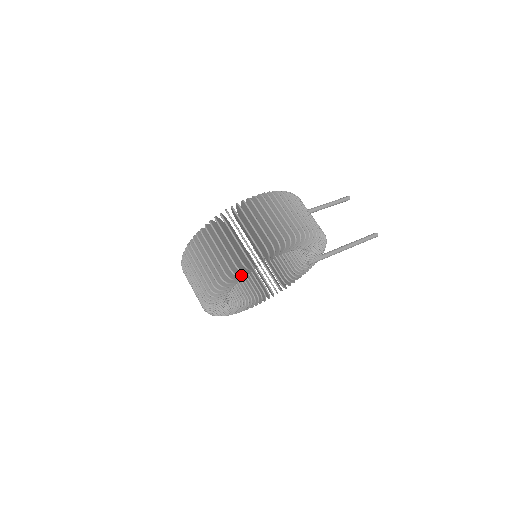
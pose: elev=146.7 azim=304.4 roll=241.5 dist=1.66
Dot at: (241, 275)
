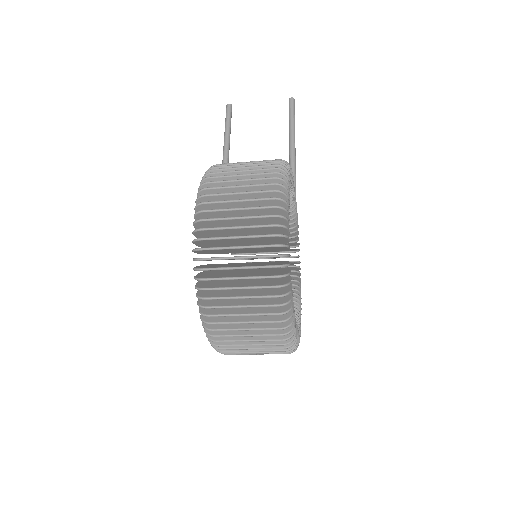
Dot at: (289, 294)
